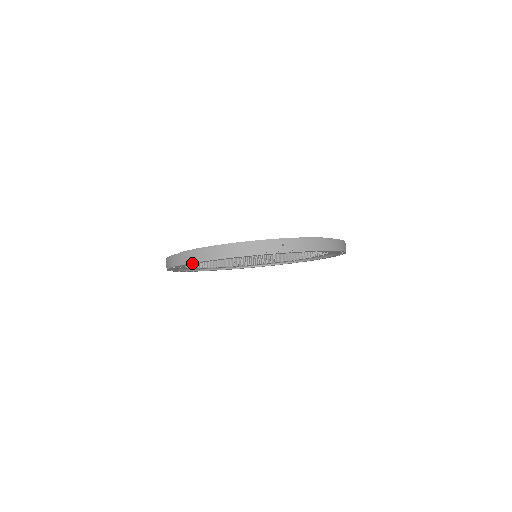
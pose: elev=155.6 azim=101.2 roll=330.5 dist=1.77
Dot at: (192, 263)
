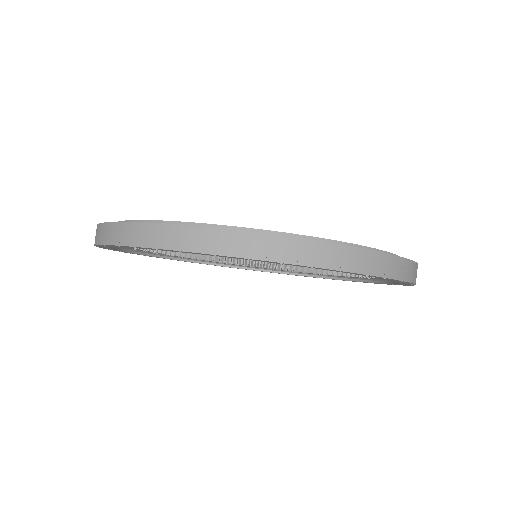
Dot at: (115, 250)
